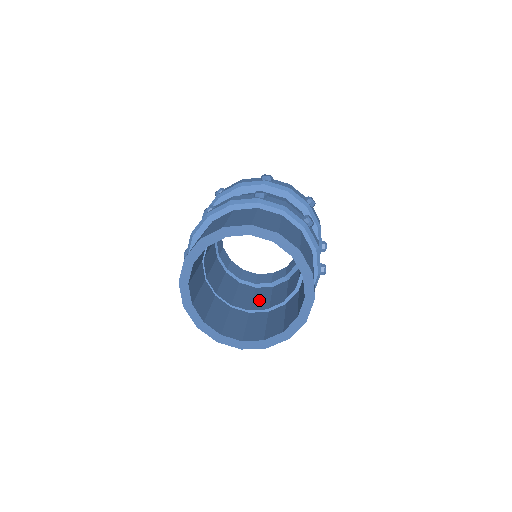
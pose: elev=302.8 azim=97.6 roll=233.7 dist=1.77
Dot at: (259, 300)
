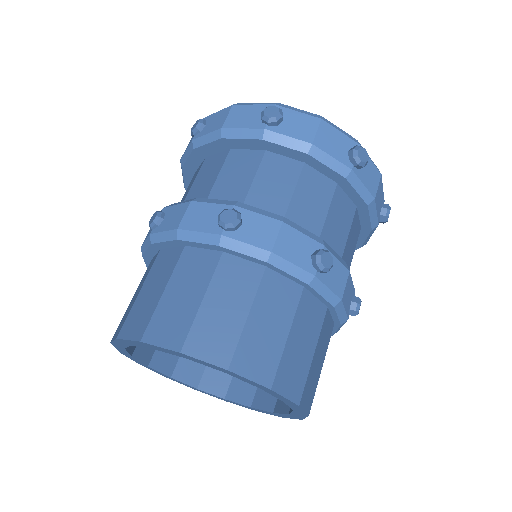
Dot at: occluded
